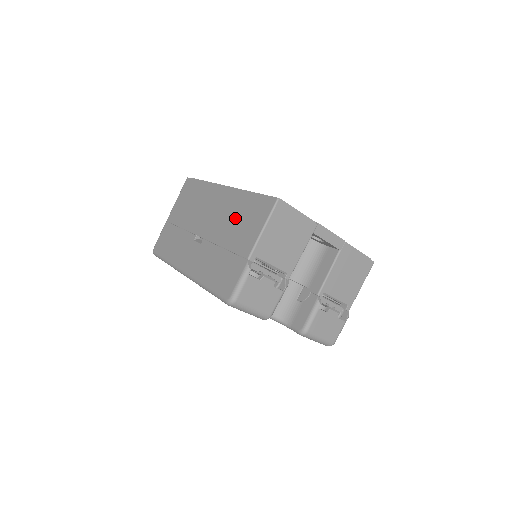
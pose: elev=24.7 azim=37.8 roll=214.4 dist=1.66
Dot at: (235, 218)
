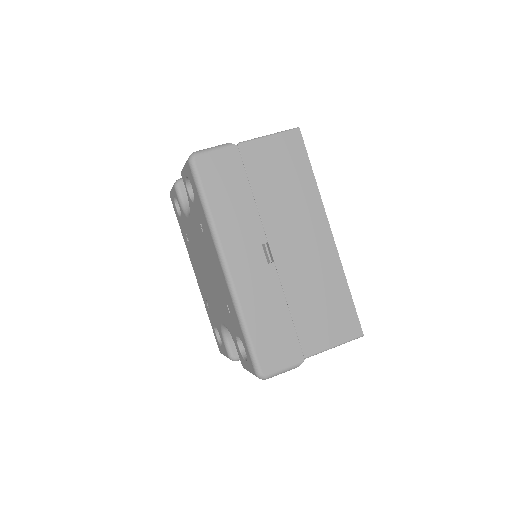
Dot at: (320, 293)
